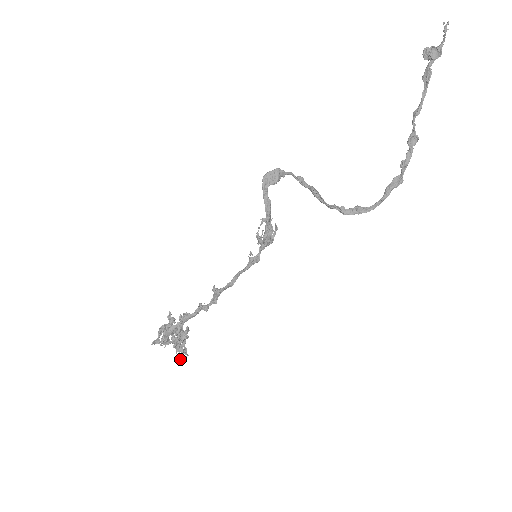
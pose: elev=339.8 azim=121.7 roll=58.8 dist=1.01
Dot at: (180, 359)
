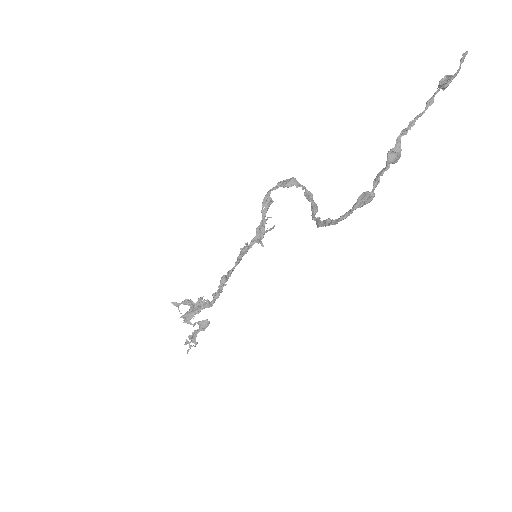
Dot at: (186, 342)
